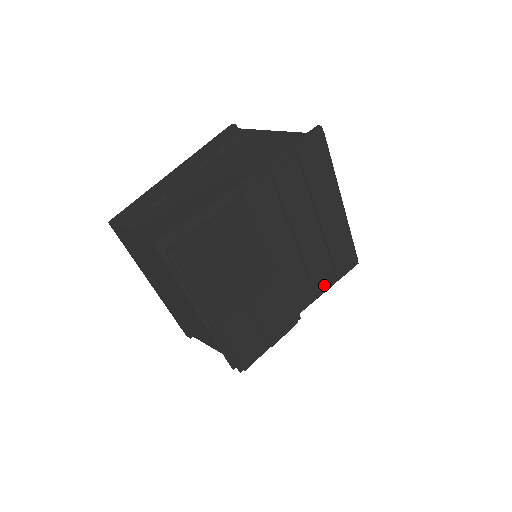
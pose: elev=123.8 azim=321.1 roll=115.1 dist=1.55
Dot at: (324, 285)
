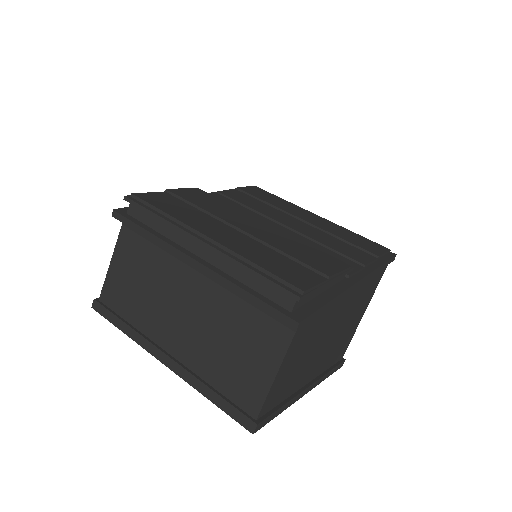
Dot at: (364, 259)
